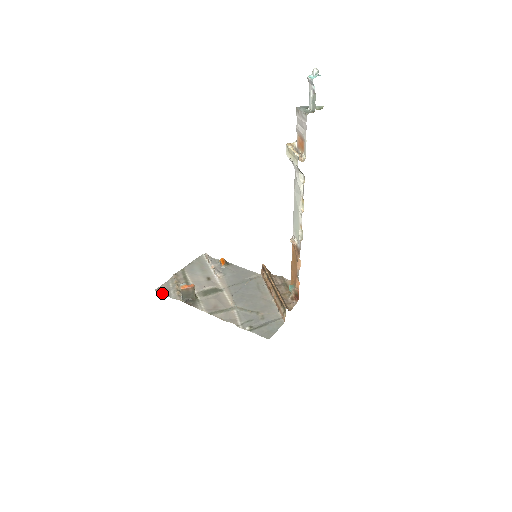
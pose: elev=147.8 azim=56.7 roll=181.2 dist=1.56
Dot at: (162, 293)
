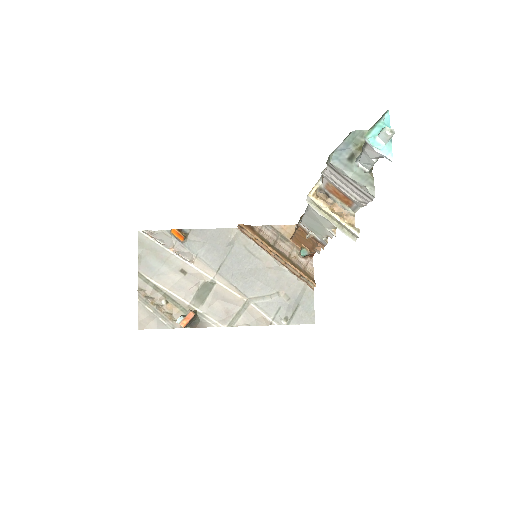
Dot at: occluded
